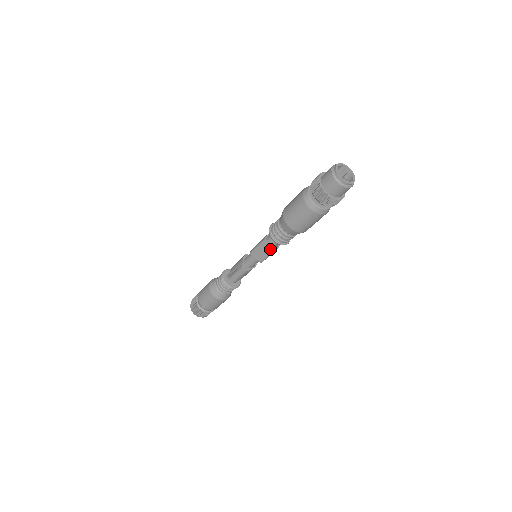
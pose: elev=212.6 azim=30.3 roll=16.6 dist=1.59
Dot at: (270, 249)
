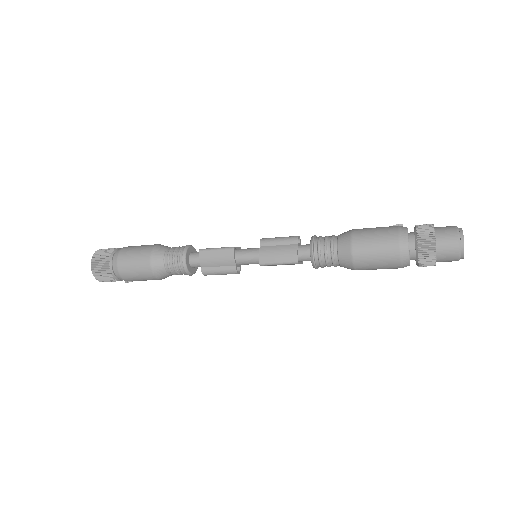
Dot at: occluded
